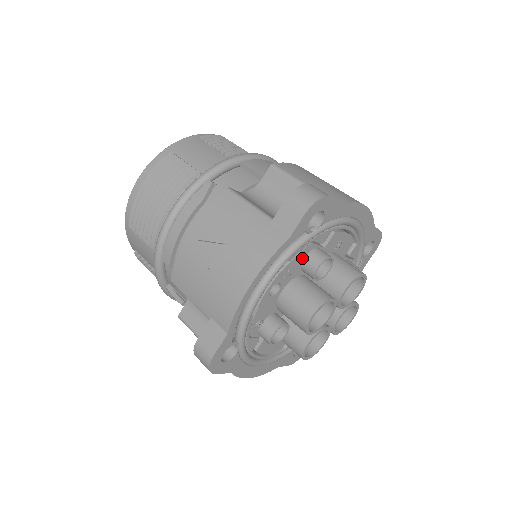
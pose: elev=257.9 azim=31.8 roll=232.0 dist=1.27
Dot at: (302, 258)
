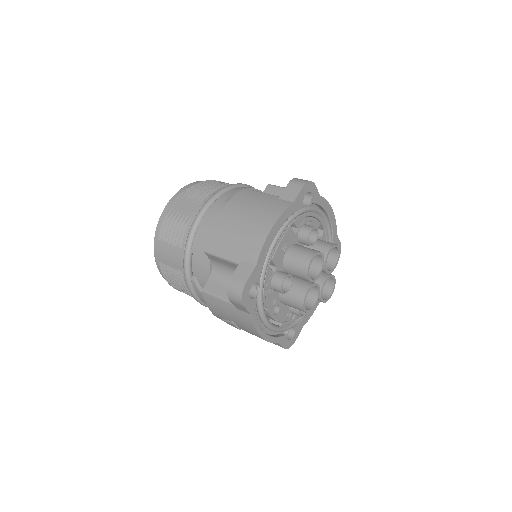
Dot at: (271, 293)
